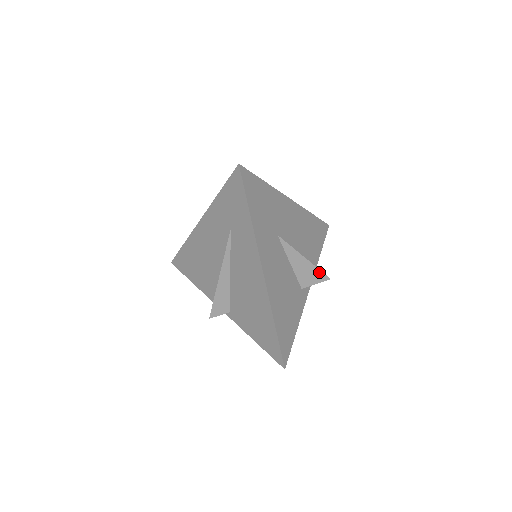
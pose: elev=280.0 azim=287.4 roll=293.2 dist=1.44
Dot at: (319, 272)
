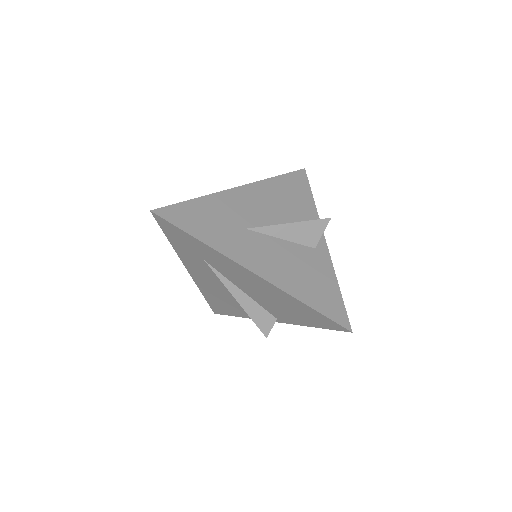
Dot at: (314, 222)
